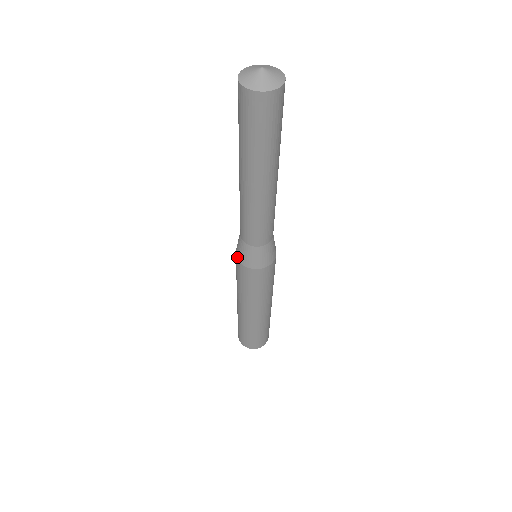
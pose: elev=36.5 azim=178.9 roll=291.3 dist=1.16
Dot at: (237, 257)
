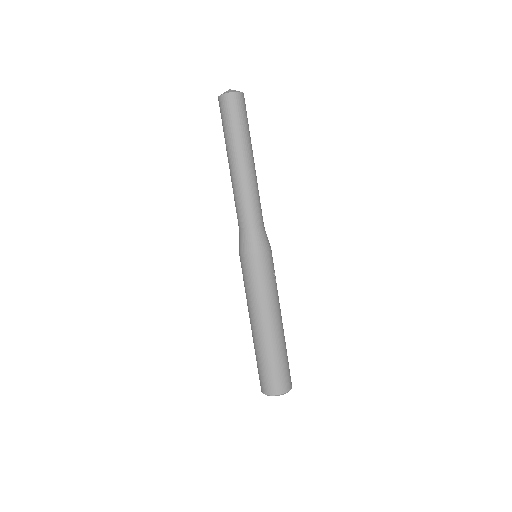
Dot at: occluded
